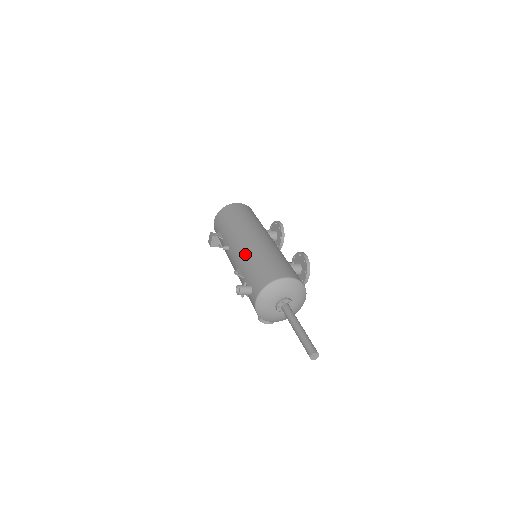
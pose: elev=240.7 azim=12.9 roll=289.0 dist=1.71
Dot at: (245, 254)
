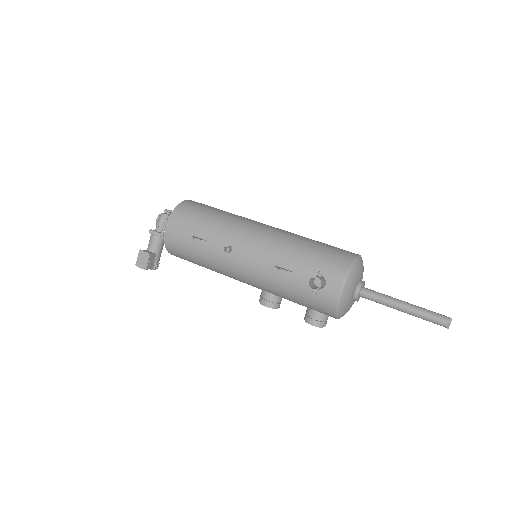
Dot at: (278, 245)
